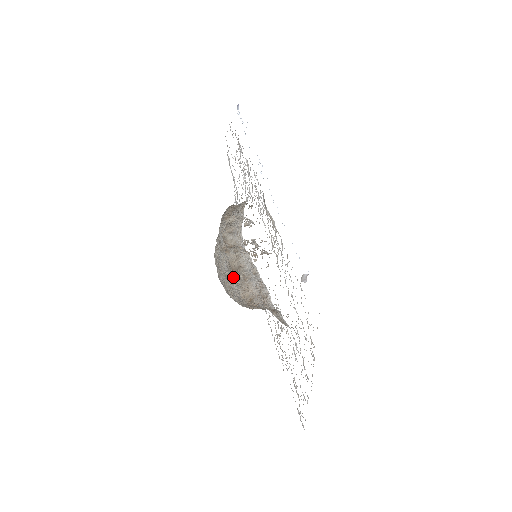
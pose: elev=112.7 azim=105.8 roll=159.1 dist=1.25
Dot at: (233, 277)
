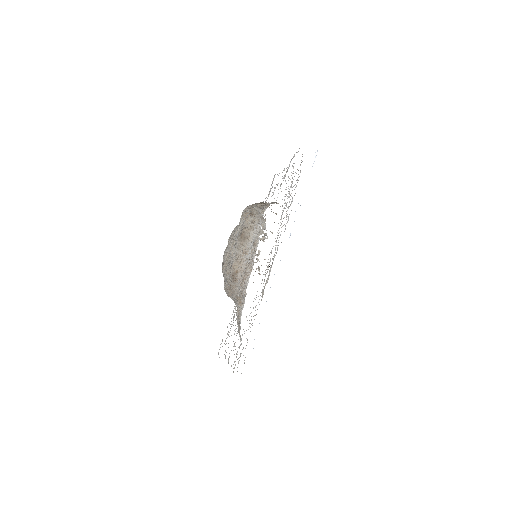
Dot at: (238, 244)
